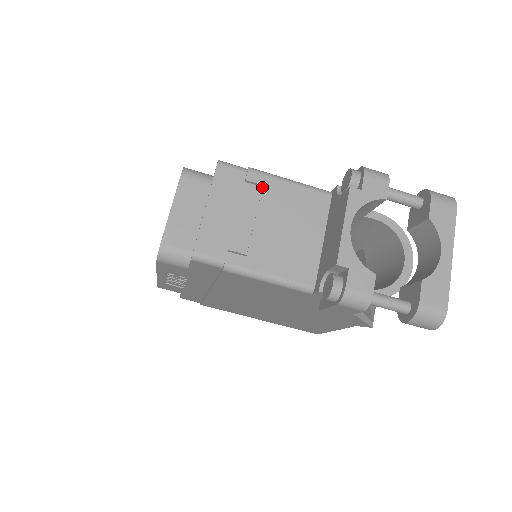
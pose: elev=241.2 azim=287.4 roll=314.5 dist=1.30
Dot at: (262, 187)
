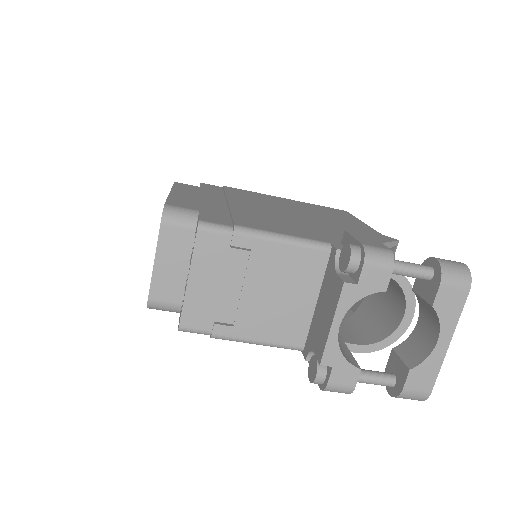
Dot at: (250, 251)
